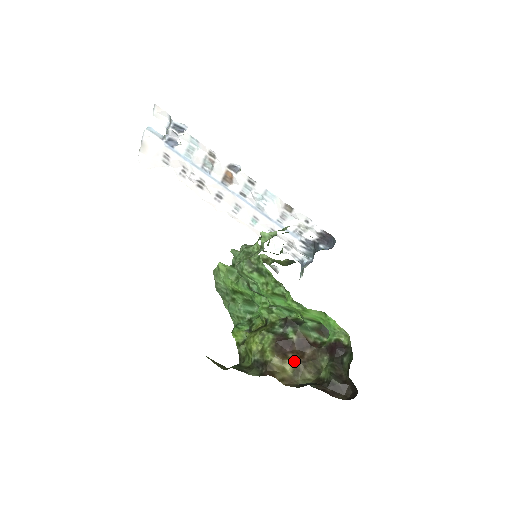
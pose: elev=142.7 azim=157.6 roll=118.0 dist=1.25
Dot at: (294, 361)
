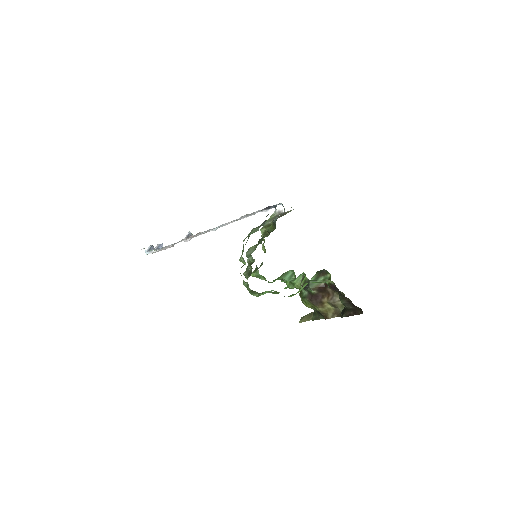
Dot at: (327, 302)
